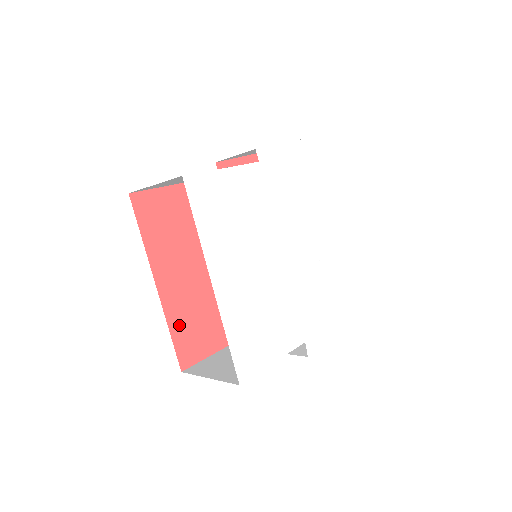
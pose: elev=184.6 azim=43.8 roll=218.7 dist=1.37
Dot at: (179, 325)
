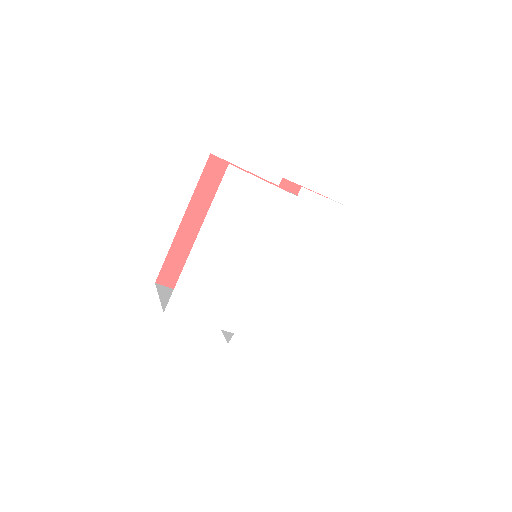
Dot at: (177, 255)
